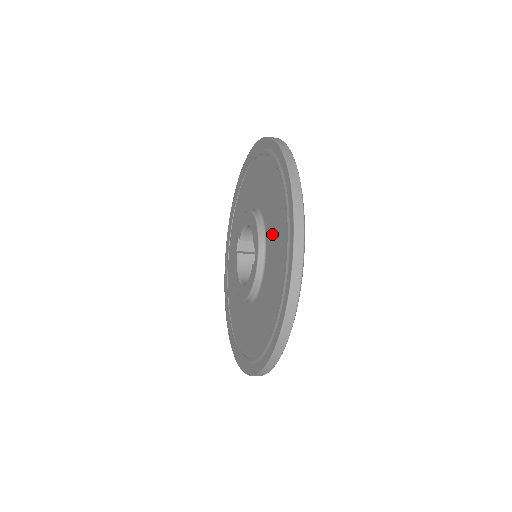
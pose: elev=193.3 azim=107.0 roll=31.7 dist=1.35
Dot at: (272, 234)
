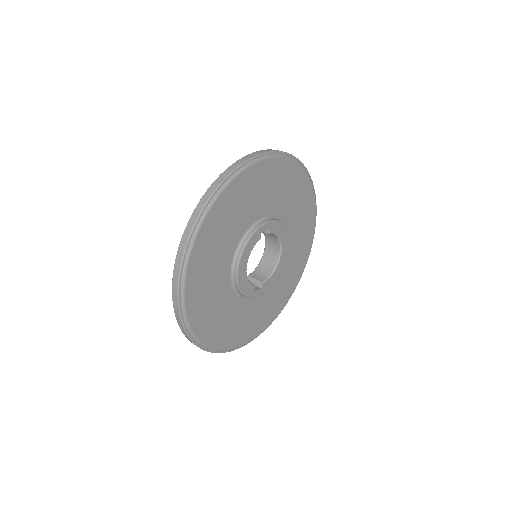
Dot at: occluded
